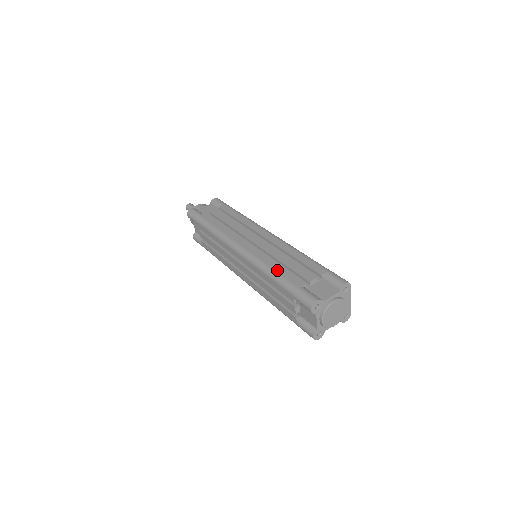
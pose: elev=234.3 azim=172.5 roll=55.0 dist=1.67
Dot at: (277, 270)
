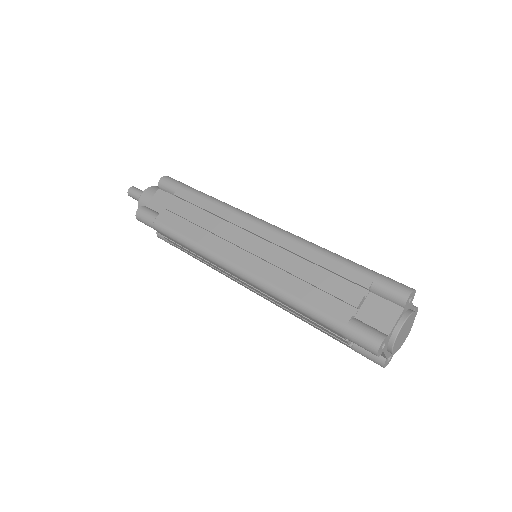
Dot at: occluded
